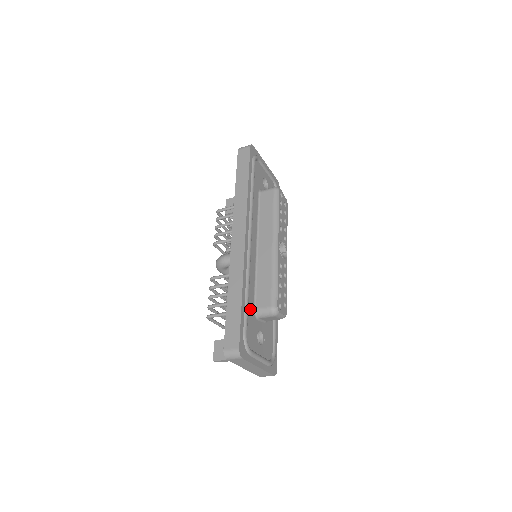
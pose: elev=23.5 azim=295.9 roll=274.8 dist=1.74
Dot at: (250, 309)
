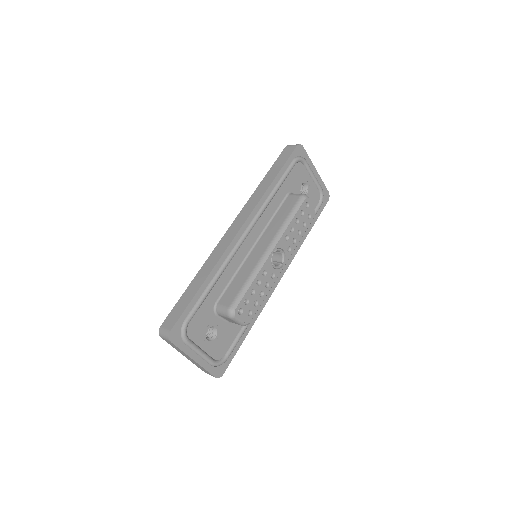
Dot at: (209, 301)
